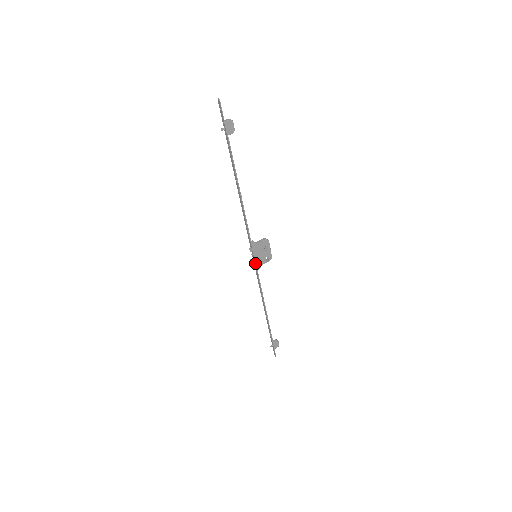
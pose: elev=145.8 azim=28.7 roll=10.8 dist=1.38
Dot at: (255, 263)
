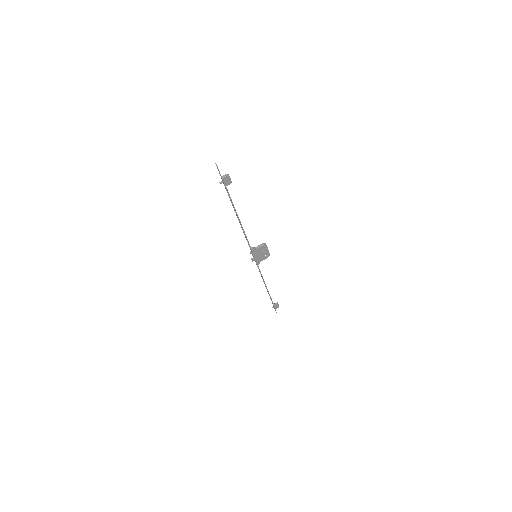
Dot at: (255, 261)
